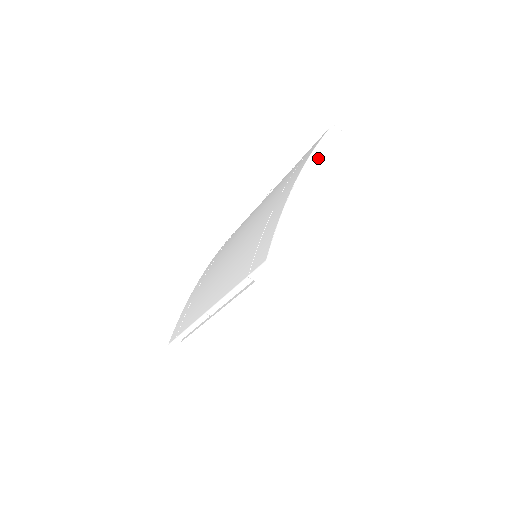
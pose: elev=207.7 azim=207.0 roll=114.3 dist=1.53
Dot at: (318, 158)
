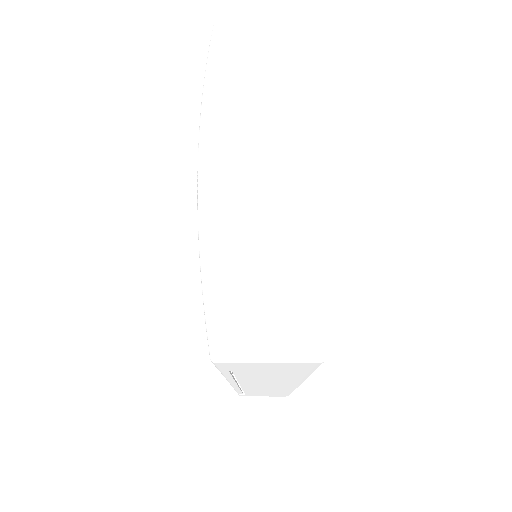
Dot at: (215, 101)
